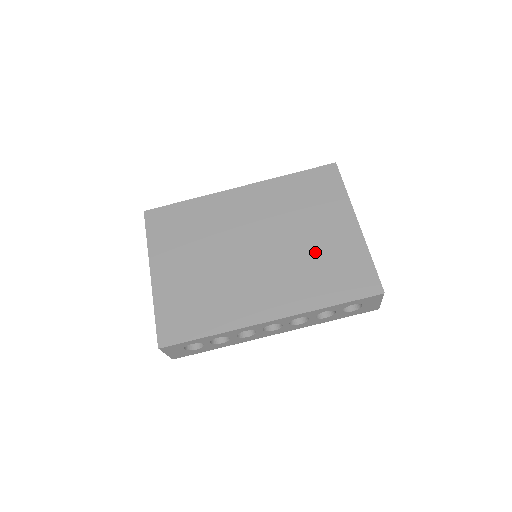
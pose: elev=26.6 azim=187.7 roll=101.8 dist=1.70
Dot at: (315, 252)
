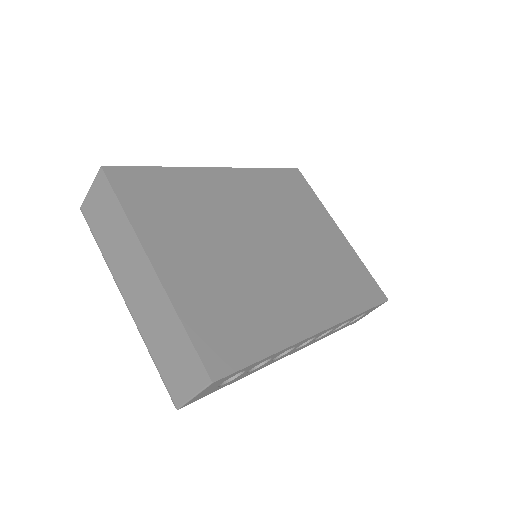
Dot at: (324, 255)
